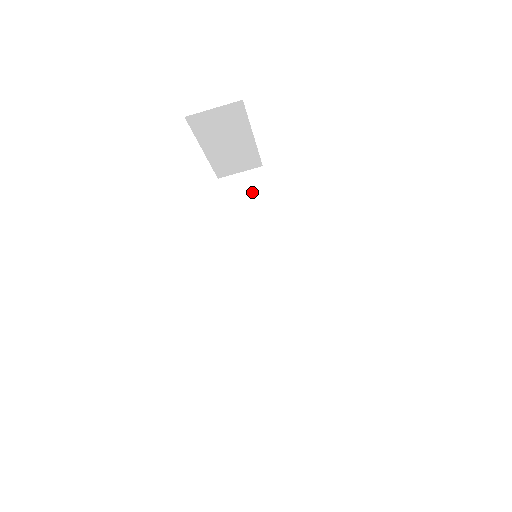
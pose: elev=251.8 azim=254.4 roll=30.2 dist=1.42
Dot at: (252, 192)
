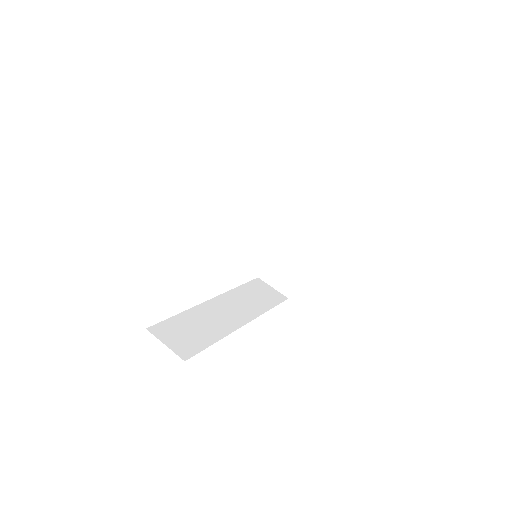
Dot at: (268, 295)
